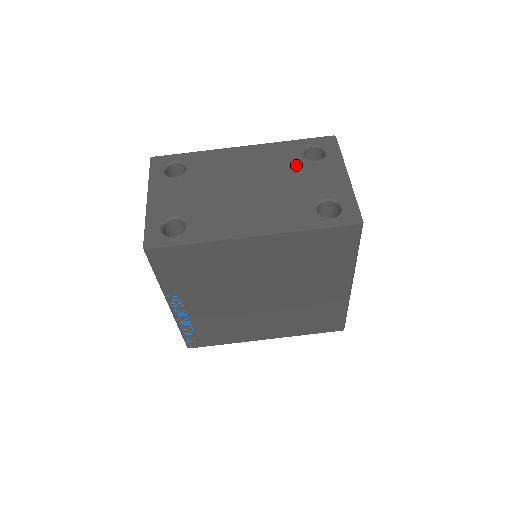
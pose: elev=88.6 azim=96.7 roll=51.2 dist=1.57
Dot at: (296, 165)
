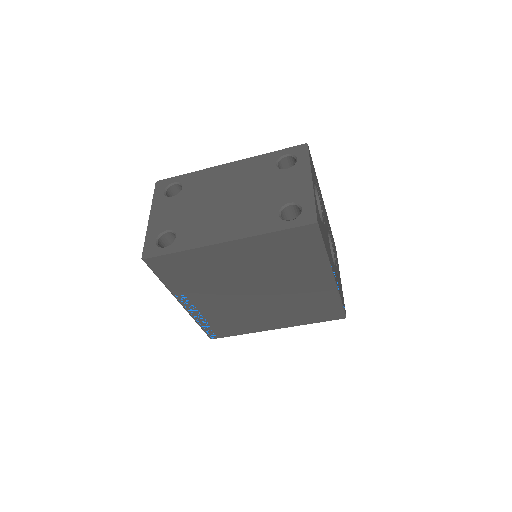
Dot at: (269, 175)
